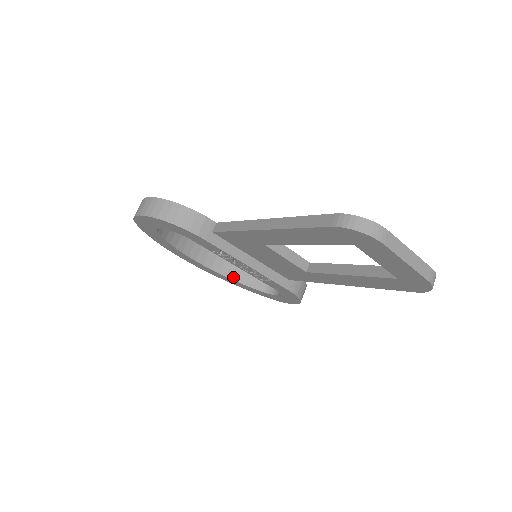
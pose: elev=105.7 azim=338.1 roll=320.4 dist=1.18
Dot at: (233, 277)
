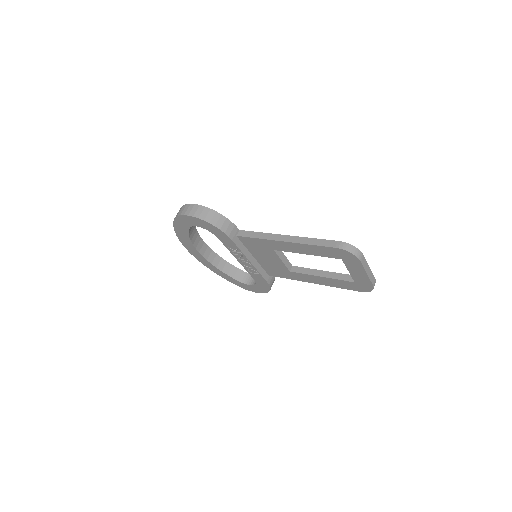
Dot at: (220, 268)
